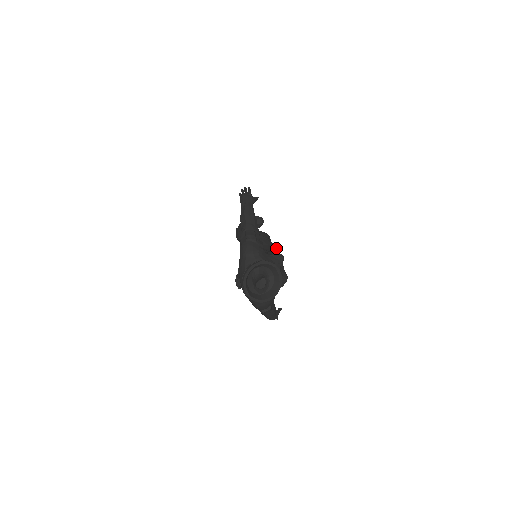
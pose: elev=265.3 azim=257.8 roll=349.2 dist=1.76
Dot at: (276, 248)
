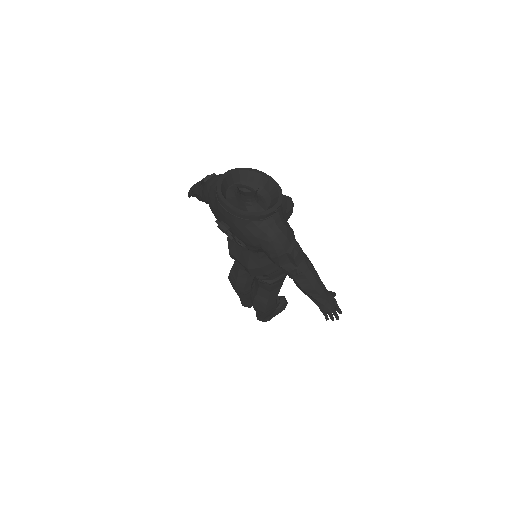
Dot at: occluded
